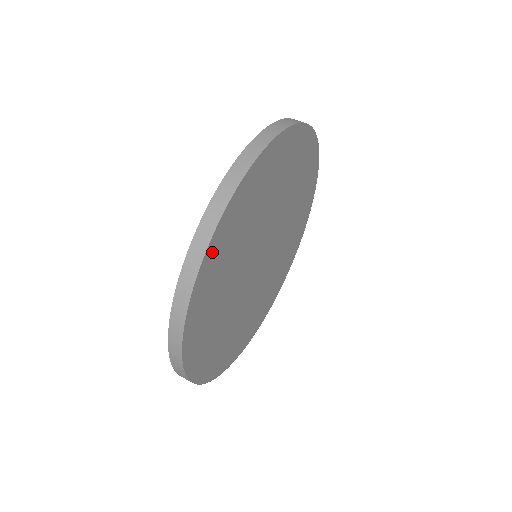
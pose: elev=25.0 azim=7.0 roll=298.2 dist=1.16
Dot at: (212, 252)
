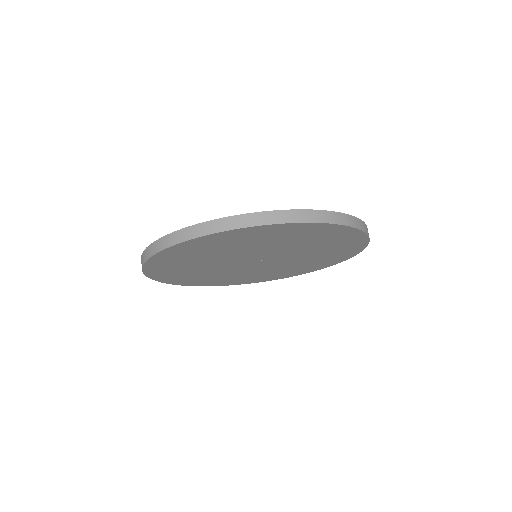
Dot at: (154, 264)
